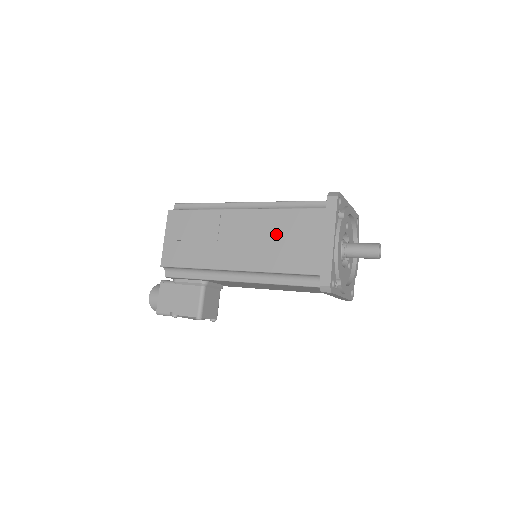
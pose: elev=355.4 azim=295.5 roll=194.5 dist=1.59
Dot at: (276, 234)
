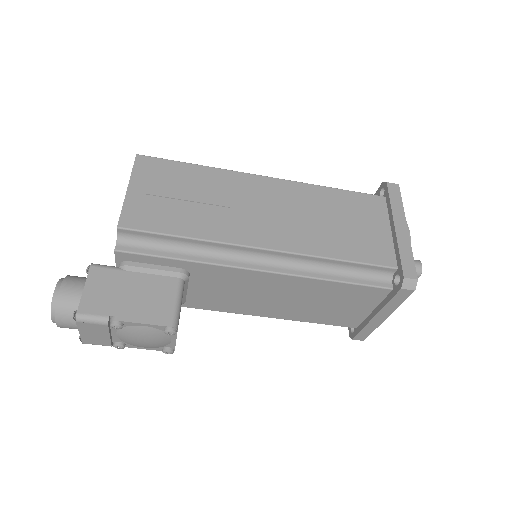
Dot at: (324, 213)
